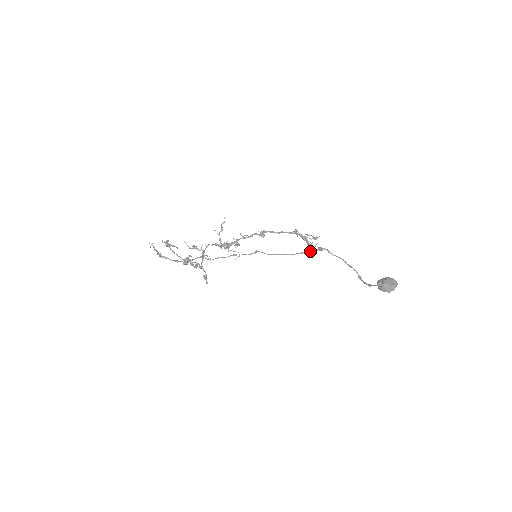
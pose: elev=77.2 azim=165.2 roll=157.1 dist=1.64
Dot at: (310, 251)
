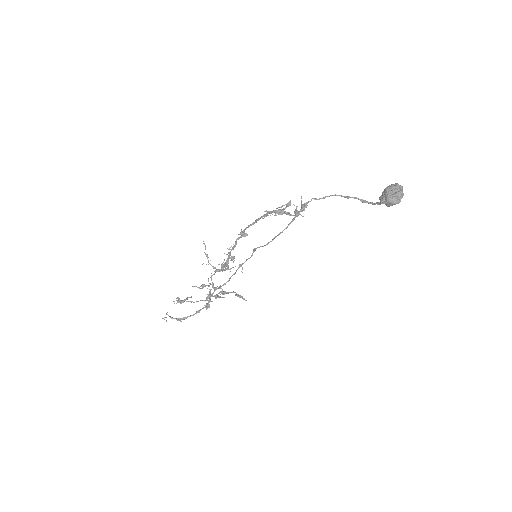
Dot at: occluded
